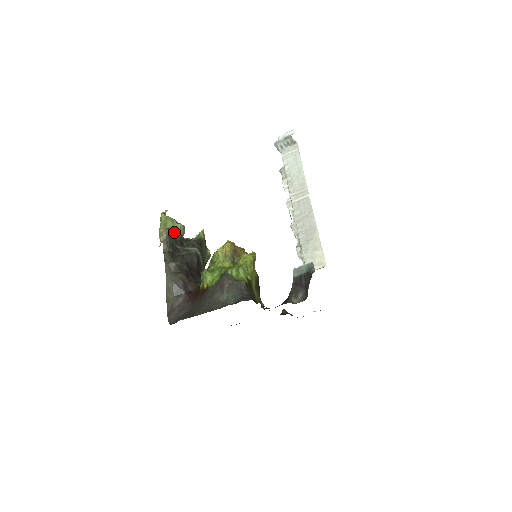
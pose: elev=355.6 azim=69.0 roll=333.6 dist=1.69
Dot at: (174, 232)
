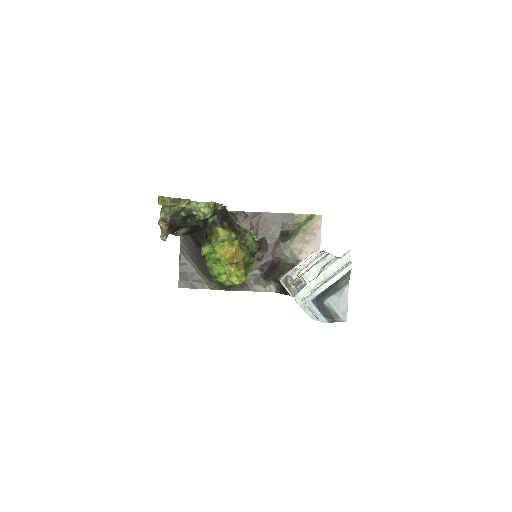
Dot at: (176, 211)
